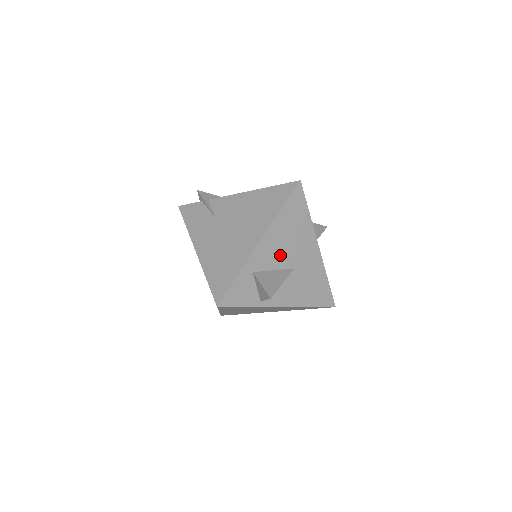
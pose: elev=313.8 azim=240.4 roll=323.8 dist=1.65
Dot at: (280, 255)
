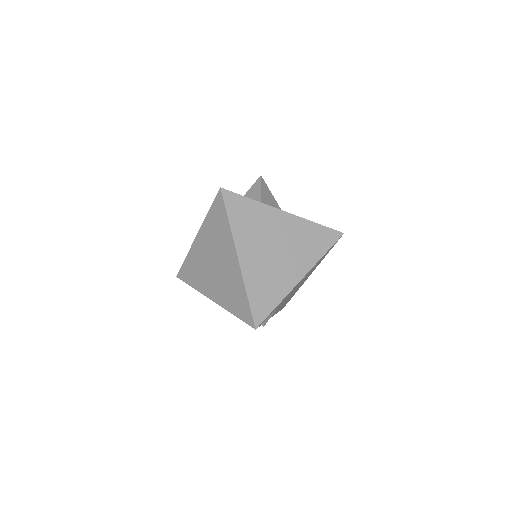
Dot at: occluded
